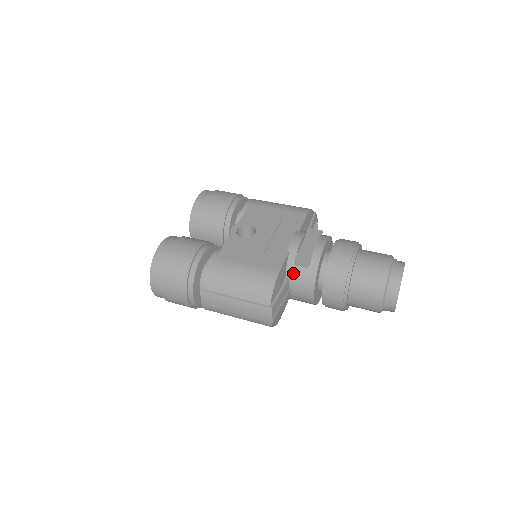
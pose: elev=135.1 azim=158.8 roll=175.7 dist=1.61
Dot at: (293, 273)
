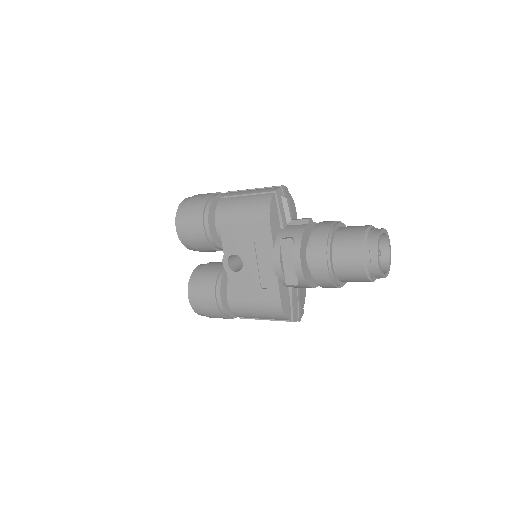
Dot at: (292, 286)
